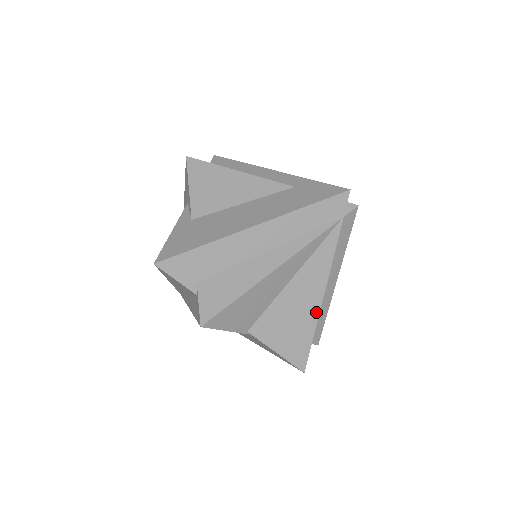
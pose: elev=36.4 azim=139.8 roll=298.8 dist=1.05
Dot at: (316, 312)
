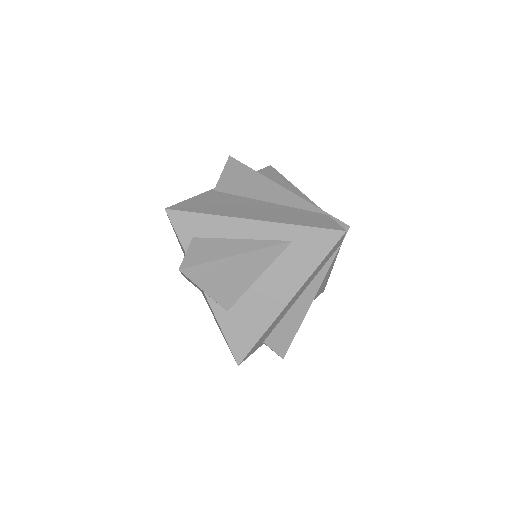
Dot at: (328, 276)
